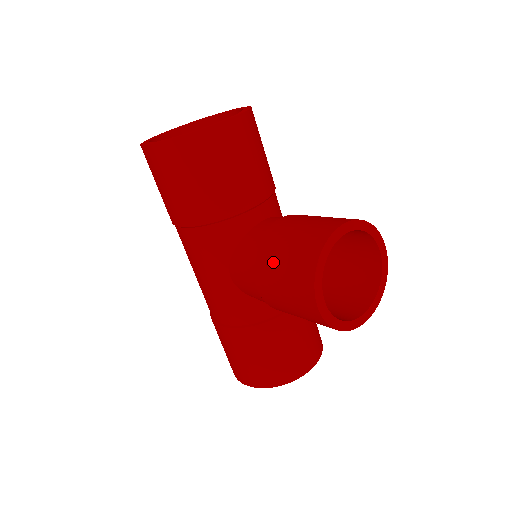
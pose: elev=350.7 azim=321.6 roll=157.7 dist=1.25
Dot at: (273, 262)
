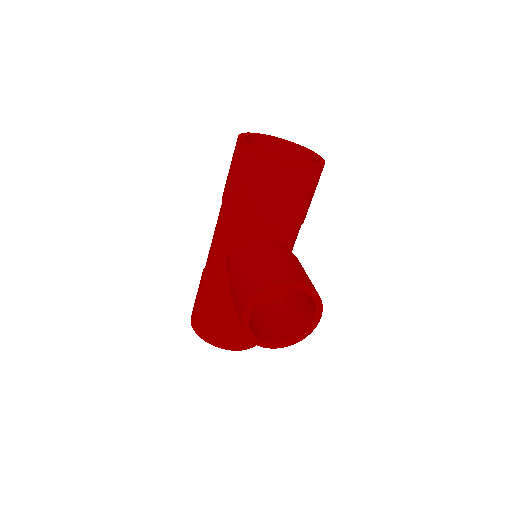
Dot at: (247, 269)
